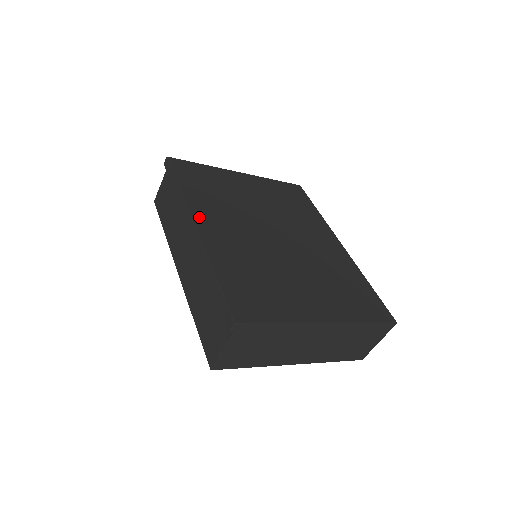
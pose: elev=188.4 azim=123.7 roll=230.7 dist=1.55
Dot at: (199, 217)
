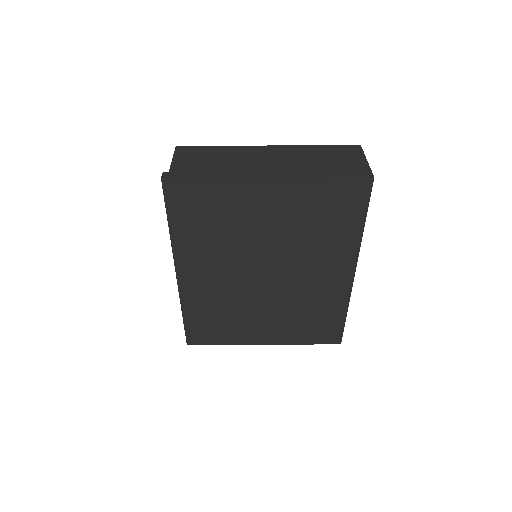
Dot at: (183, 266)
